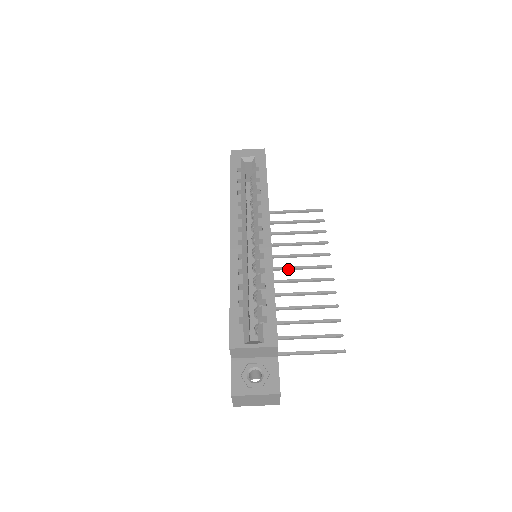
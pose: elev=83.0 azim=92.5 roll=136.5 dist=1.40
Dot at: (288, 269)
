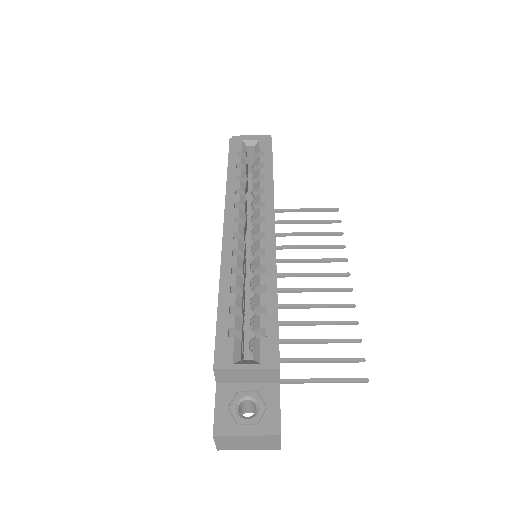
Dot at: (296, 276)
